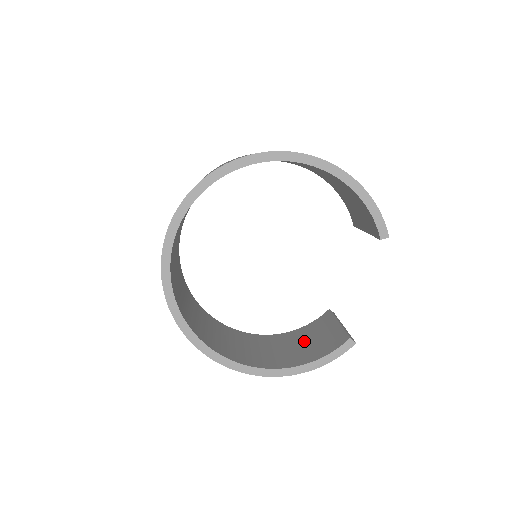
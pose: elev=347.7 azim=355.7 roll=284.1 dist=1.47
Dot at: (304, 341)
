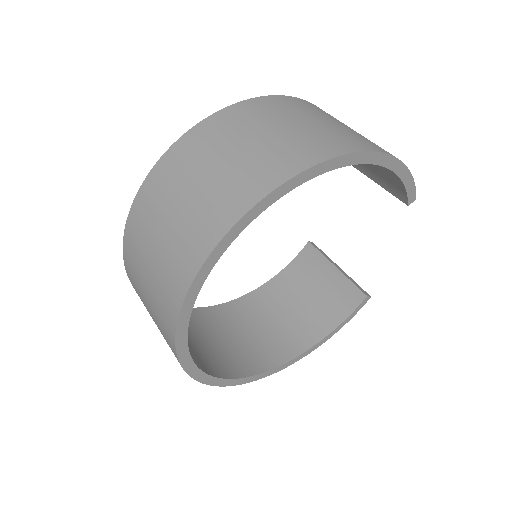
Dot at: (302, 295)
